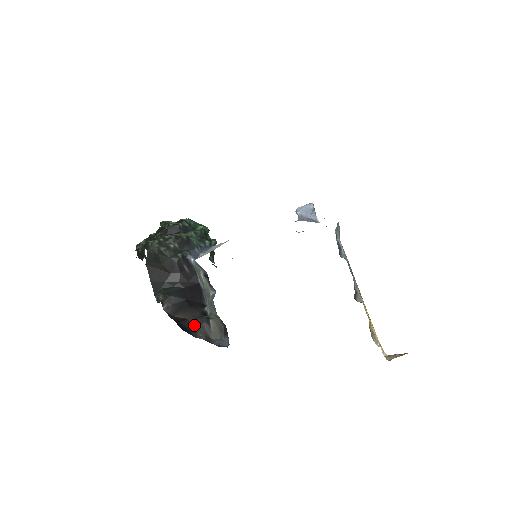
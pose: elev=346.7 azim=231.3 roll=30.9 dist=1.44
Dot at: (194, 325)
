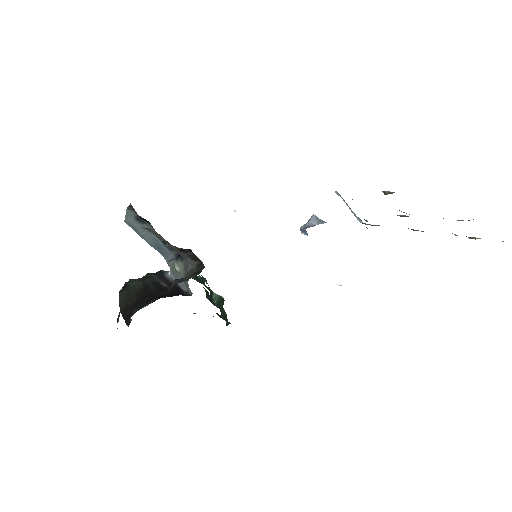
Dot at: occluded
